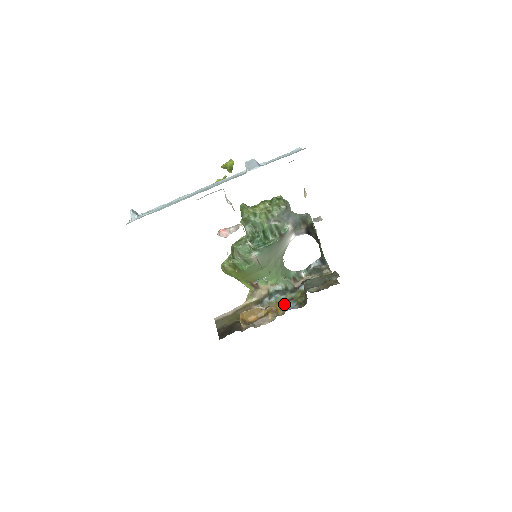
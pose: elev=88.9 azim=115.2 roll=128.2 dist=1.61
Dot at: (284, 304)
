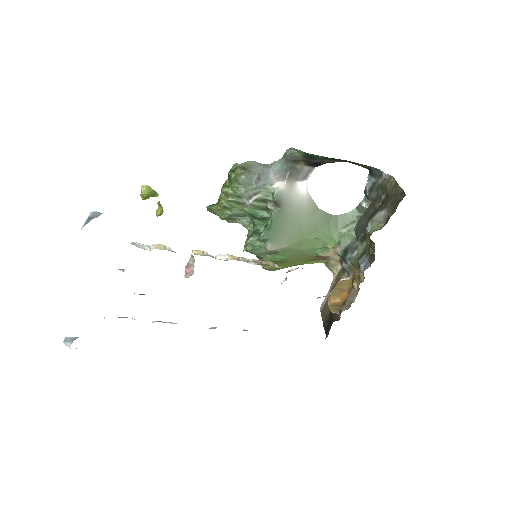
Dot at: (359, 264)
